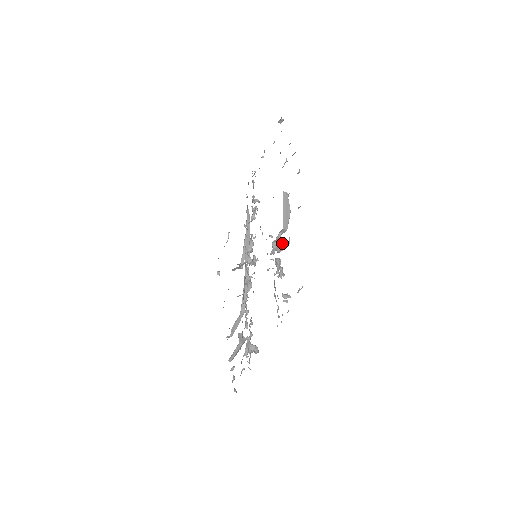
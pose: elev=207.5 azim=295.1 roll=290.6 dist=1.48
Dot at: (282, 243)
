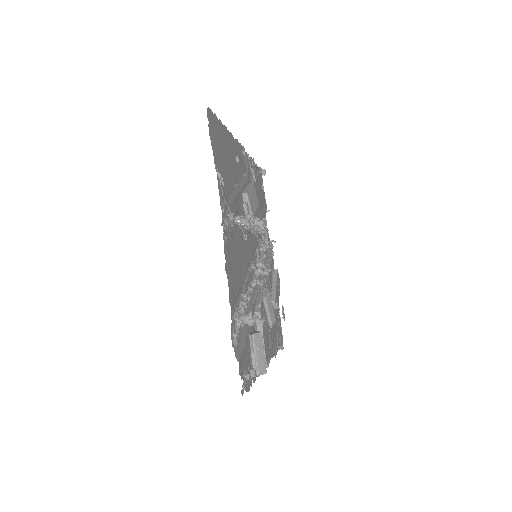
Dot at: (262, 219)
